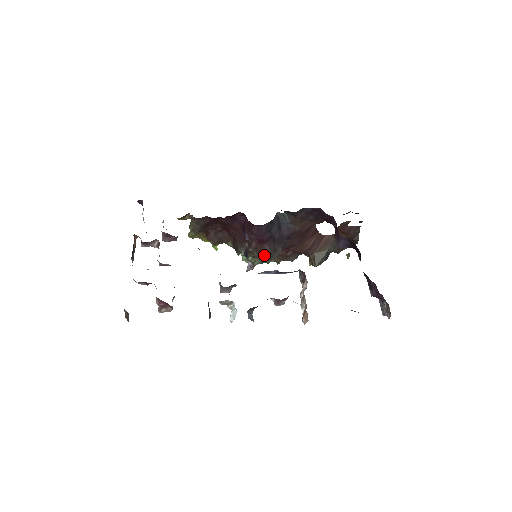
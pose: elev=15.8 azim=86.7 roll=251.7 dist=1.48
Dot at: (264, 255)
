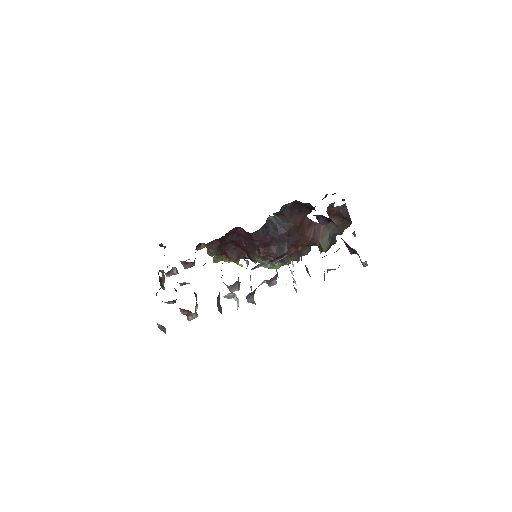
Dot at: (274, 256)
